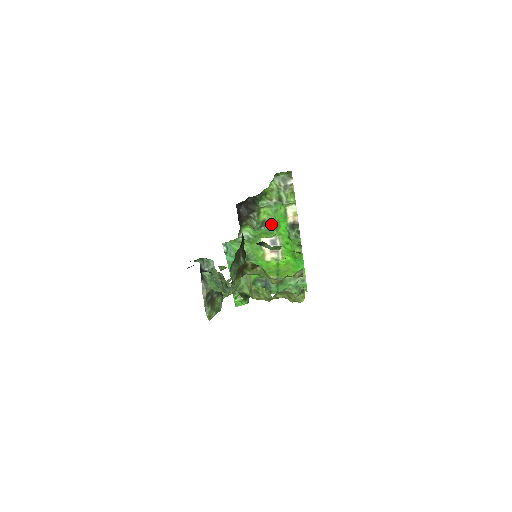
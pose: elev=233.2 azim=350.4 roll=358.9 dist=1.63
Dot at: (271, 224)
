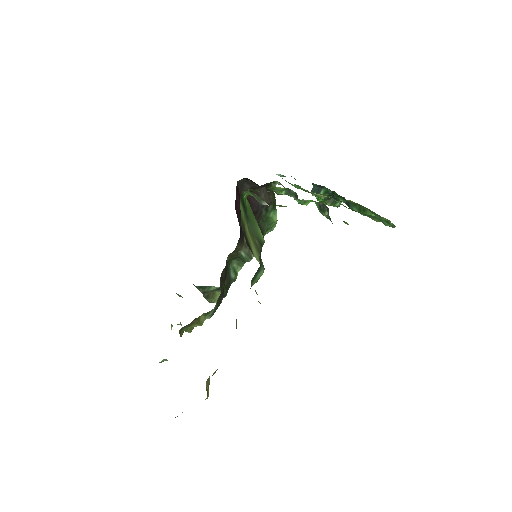
Dot at: (296, 196)
